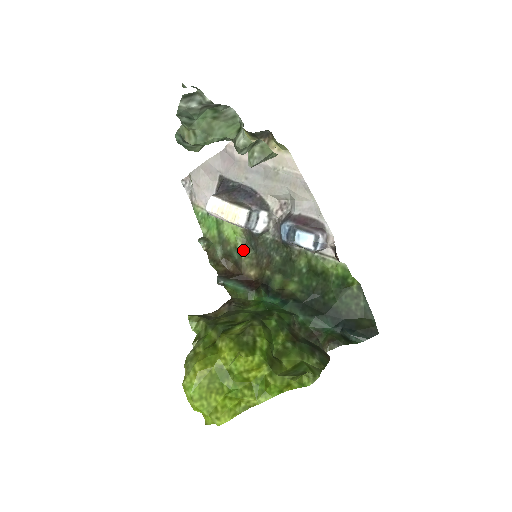
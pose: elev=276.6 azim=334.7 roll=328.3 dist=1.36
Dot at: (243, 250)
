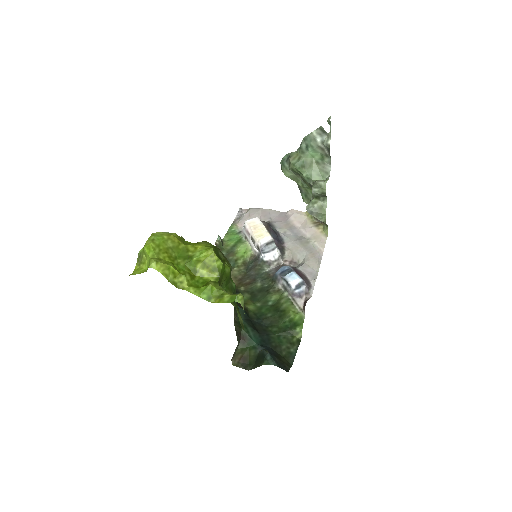
Dot at: (239, 265)
